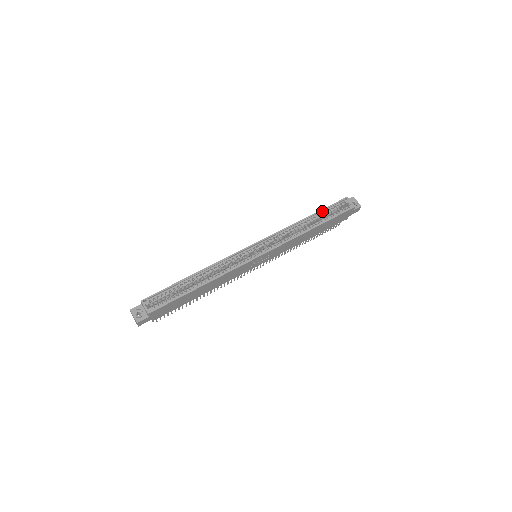
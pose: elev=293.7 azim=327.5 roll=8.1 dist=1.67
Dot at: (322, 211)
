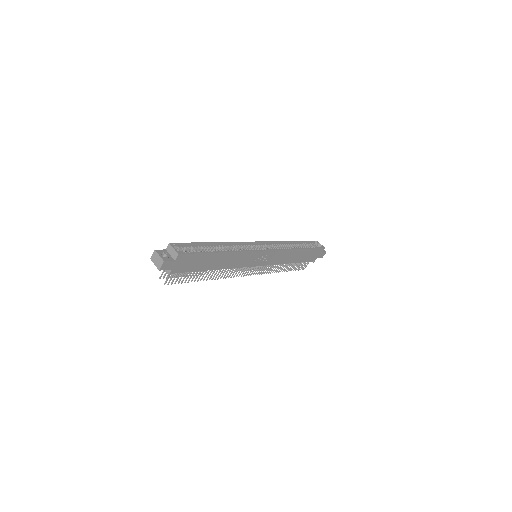
Dot at: (302, 242)
